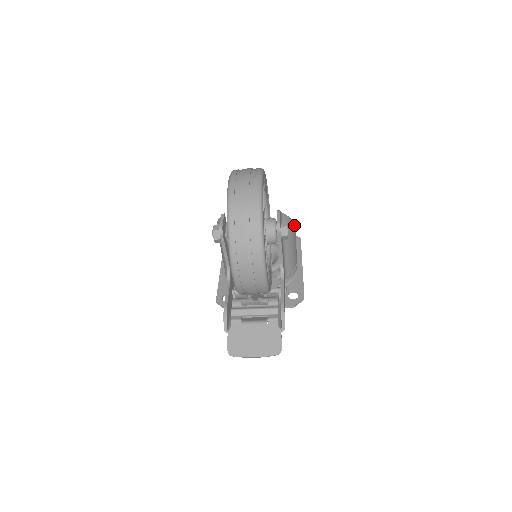
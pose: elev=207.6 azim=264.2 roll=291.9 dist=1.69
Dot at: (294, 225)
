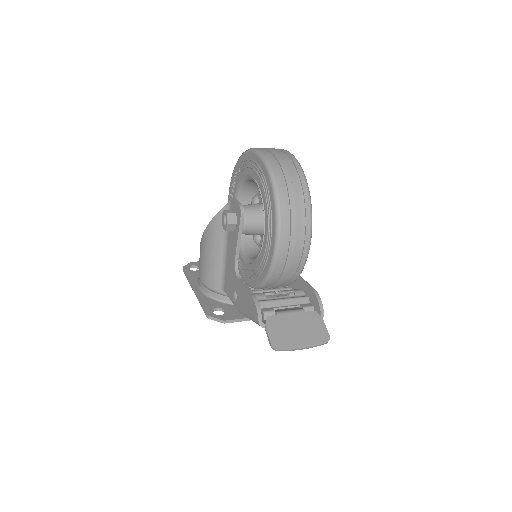
Dot at: occluded
